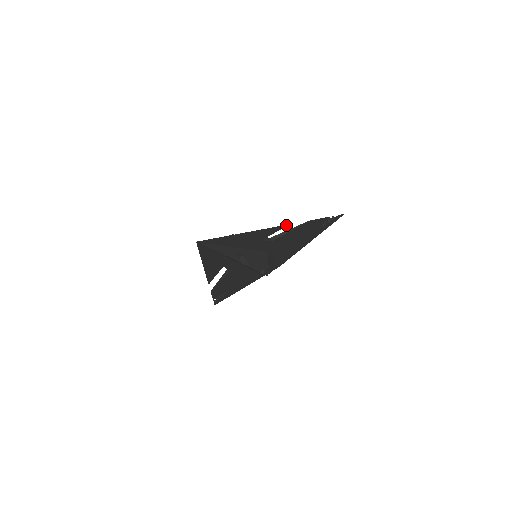
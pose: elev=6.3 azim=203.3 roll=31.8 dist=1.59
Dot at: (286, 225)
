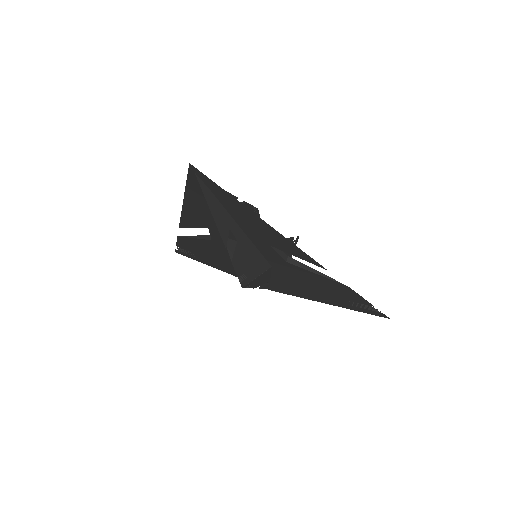
Dot at: (319, 264)
